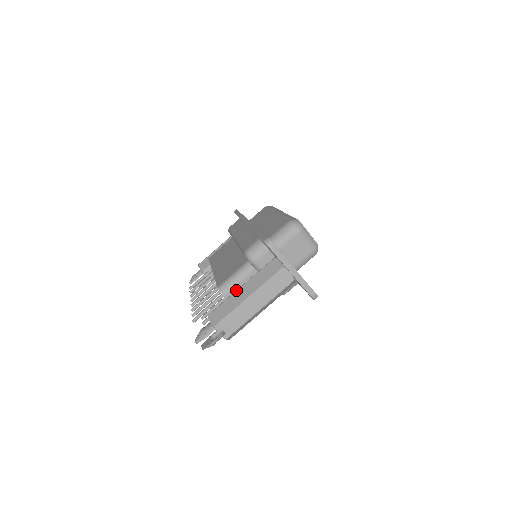
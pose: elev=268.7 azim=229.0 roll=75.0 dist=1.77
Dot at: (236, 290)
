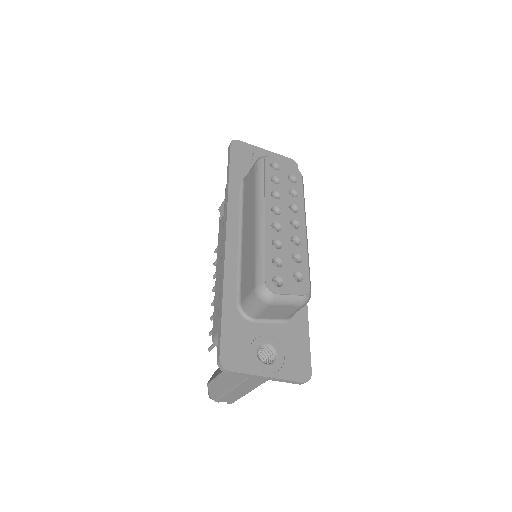
Dot at: (221, 372)
